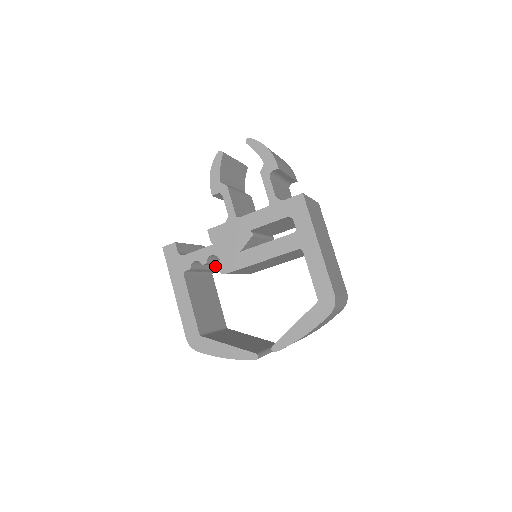
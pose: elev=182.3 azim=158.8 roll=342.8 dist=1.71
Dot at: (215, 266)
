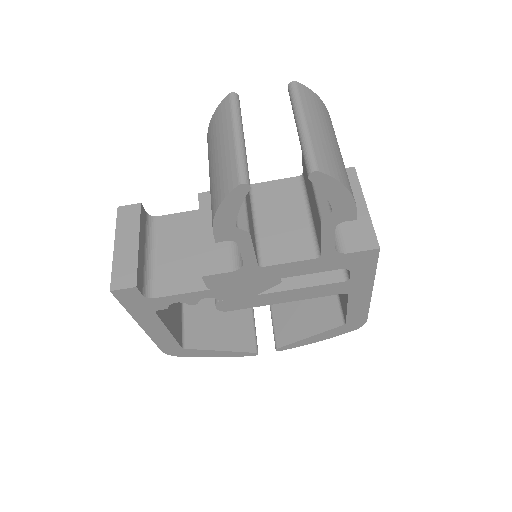
Dot at: occluded
